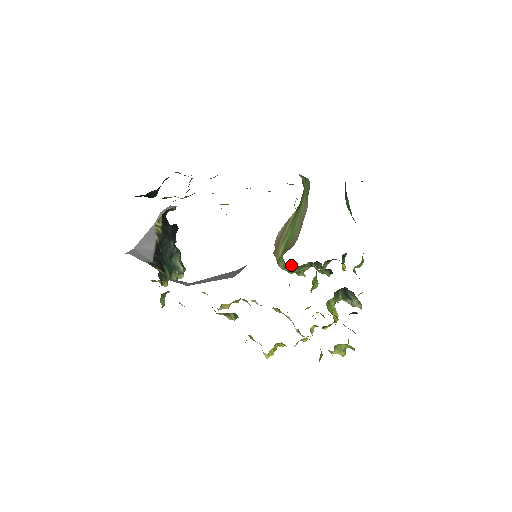
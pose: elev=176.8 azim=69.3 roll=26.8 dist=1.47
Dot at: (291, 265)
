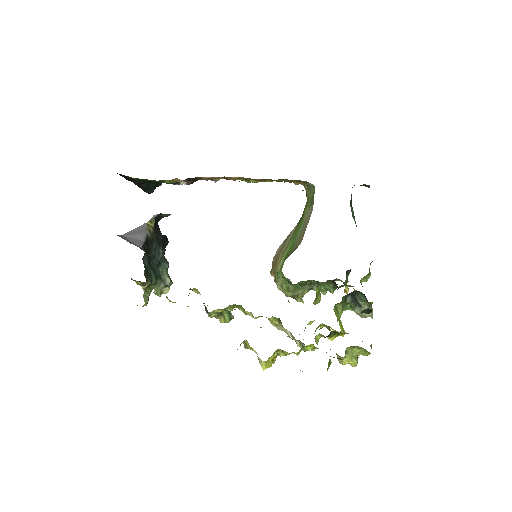
Dot at: (290, 281)
